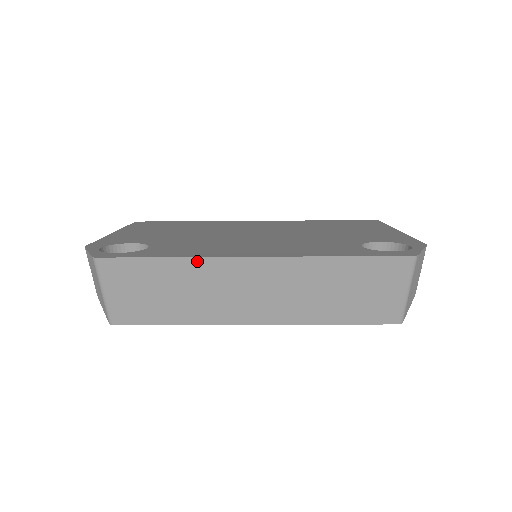
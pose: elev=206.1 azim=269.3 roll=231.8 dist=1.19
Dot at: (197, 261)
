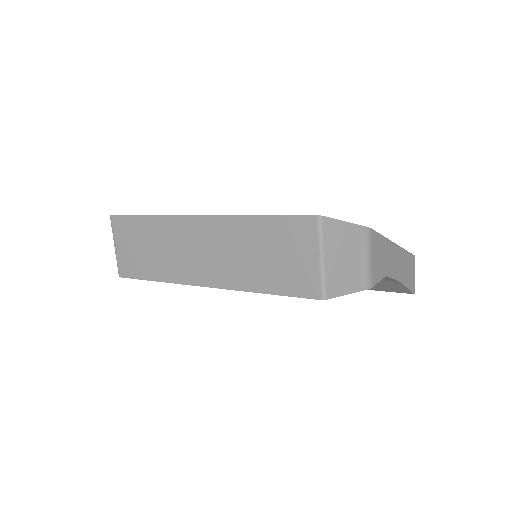
Dot at: (163, 219)
